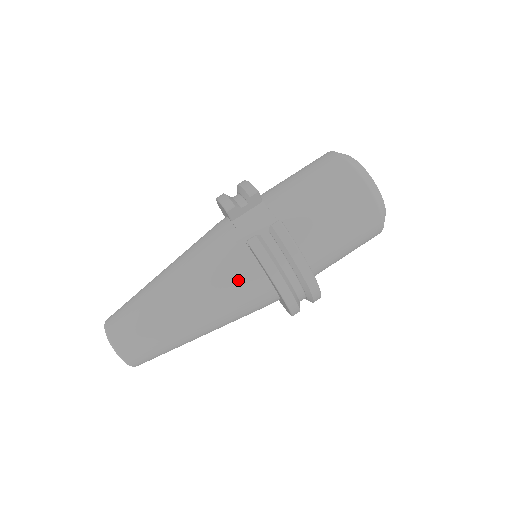
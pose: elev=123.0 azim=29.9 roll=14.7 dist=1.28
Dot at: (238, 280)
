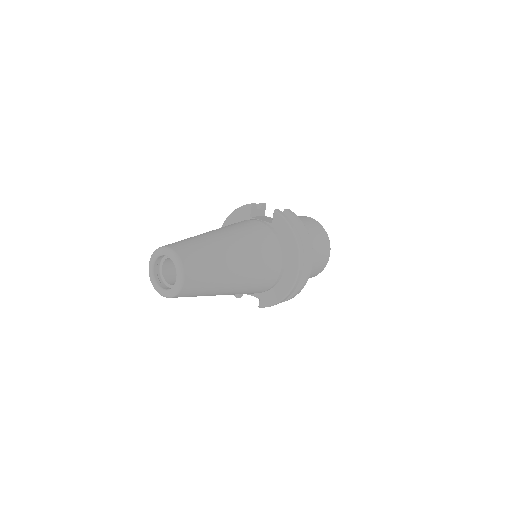
Dot at: (266, 237)
